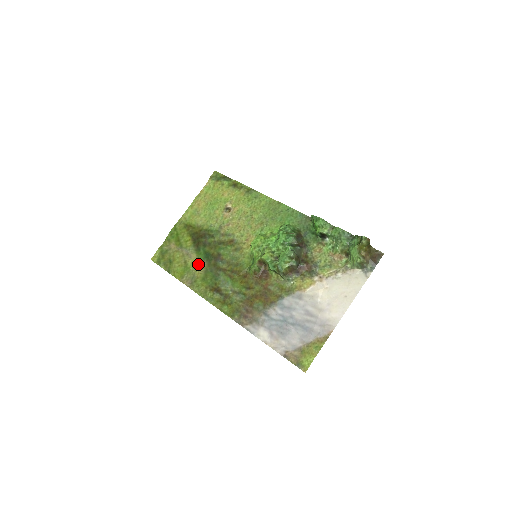
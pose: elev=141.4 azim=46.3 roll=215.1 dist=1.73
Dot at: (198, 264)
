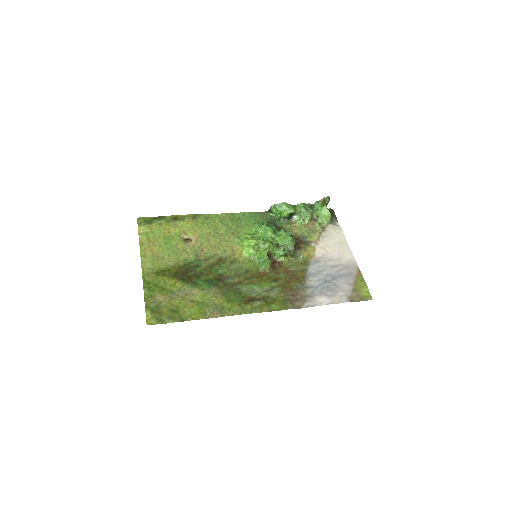
Dot at: (209, 294)
